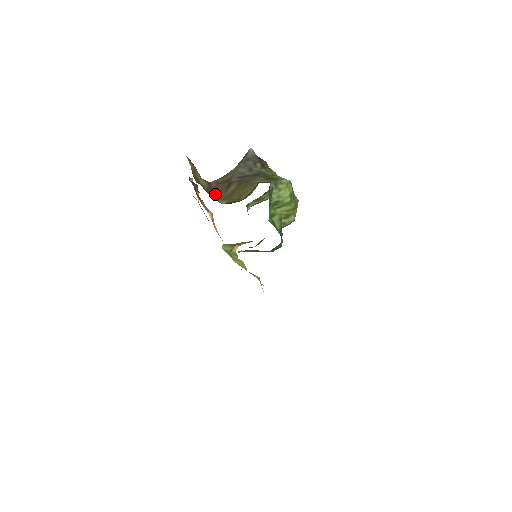
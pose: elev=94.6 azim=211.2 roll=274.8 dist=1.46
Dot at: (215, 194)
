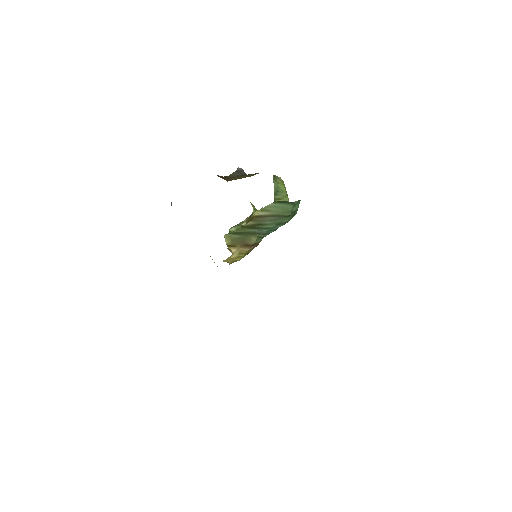
Dot at: occluded
